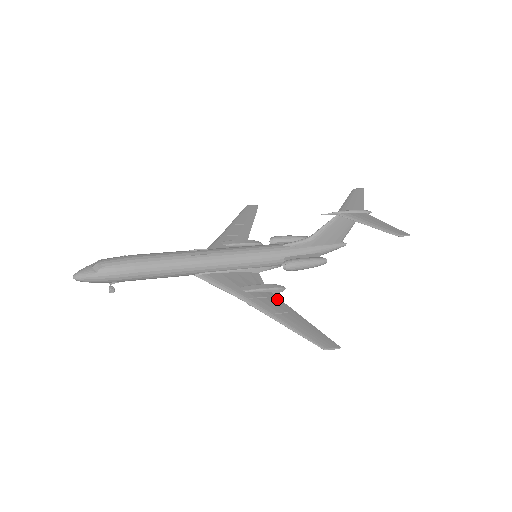
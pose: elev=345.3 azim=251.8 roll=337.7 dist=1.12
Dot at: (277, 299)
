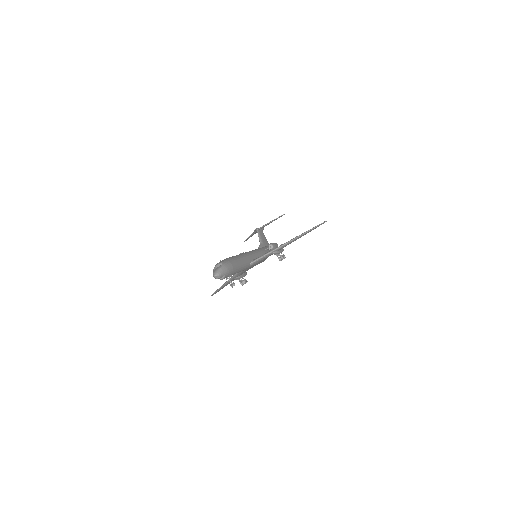
Dot at: occluded
